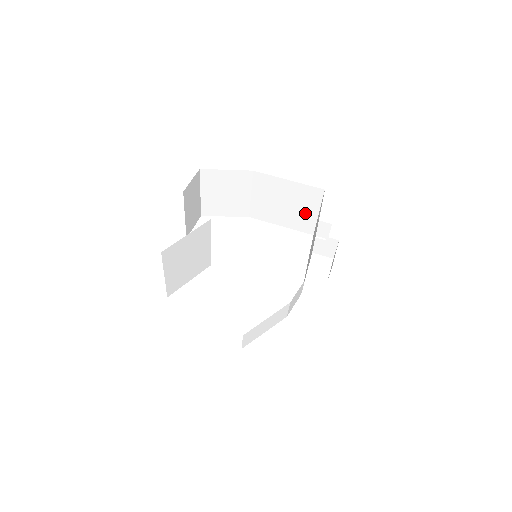
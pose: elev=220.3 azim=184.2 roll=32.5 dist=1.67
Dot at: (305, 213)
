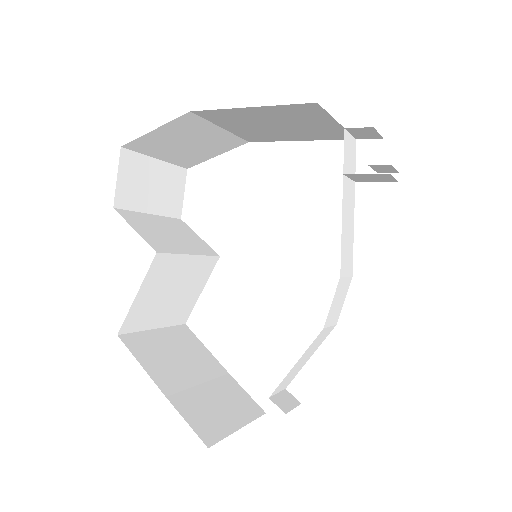
Dot at: (317, 126)
